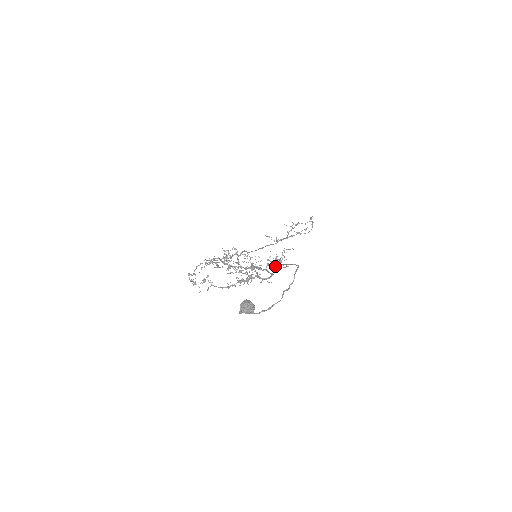
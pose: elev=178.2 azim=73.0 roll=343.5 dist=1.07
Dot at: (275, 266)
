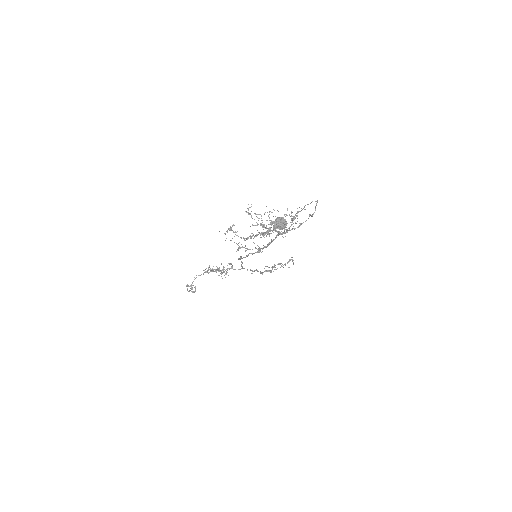
Dot at: (291, 219)
